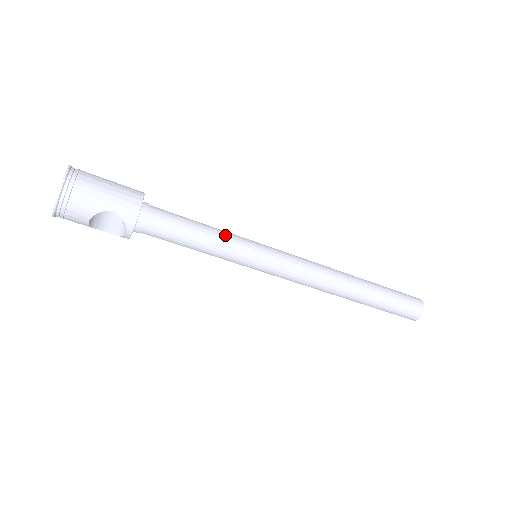
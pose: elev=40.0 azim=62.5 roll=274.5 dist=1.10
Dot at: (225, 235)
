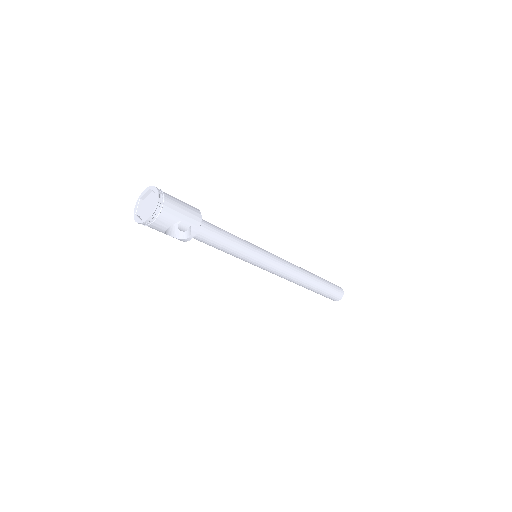
Dot at: (243, 241)
